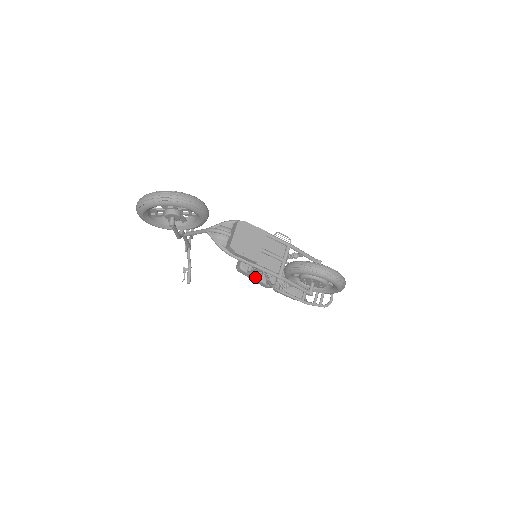
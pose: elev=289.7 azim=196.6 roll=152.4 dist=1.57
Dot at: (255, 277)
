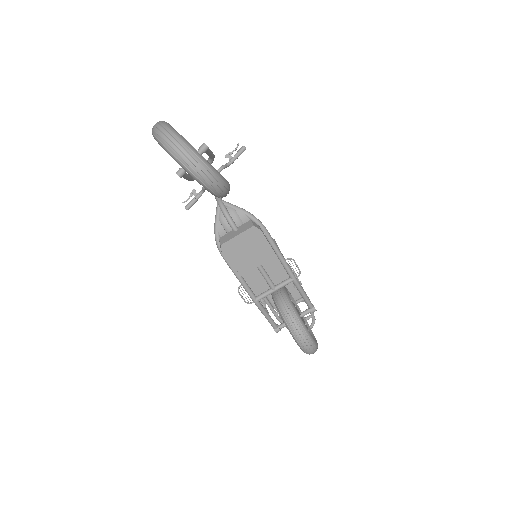
Dot at: occluded
